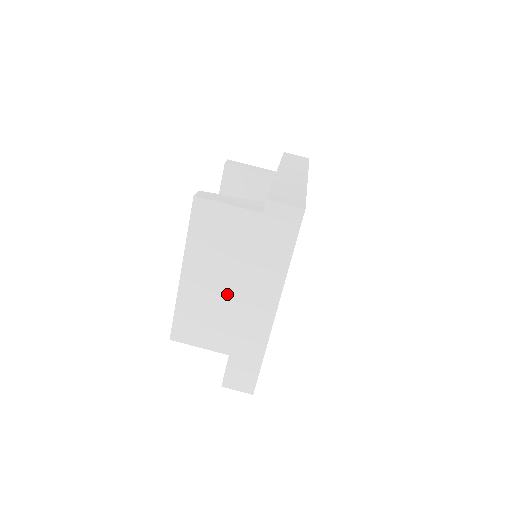
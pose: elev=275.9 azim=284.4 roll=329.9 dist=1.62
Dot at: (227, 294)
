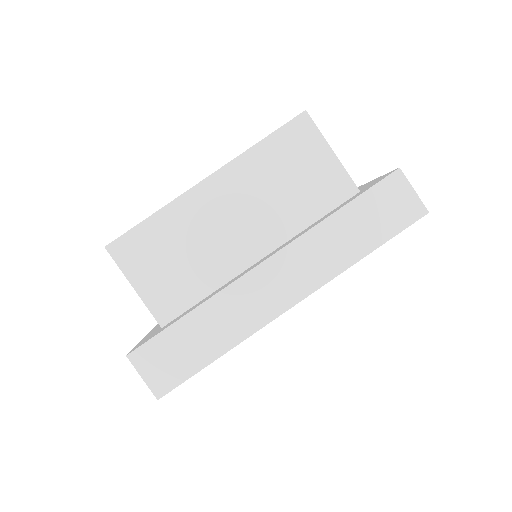
Dot at: (235, 247)
